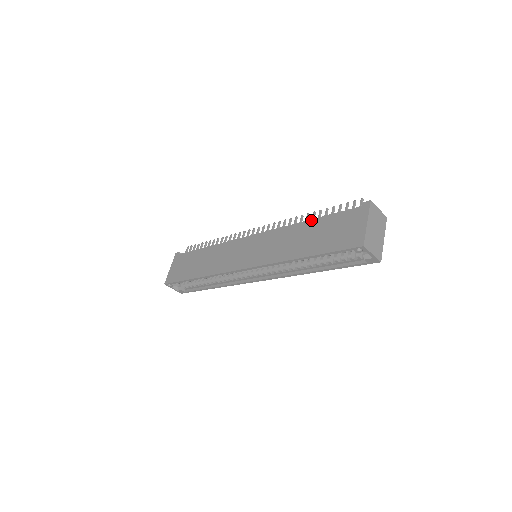
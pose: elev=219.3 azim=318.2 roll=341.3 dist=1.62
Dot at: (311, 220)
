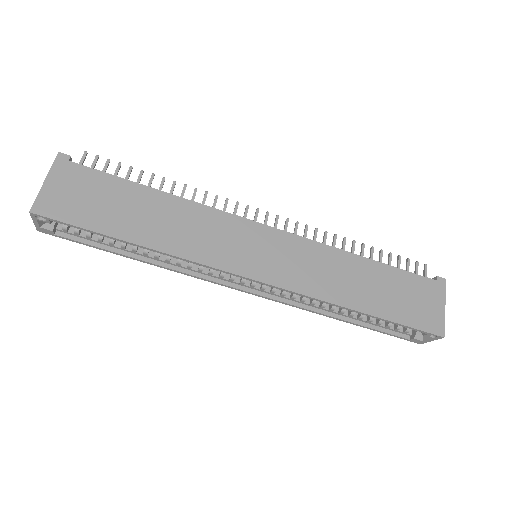
Dot at: (371, 260)
